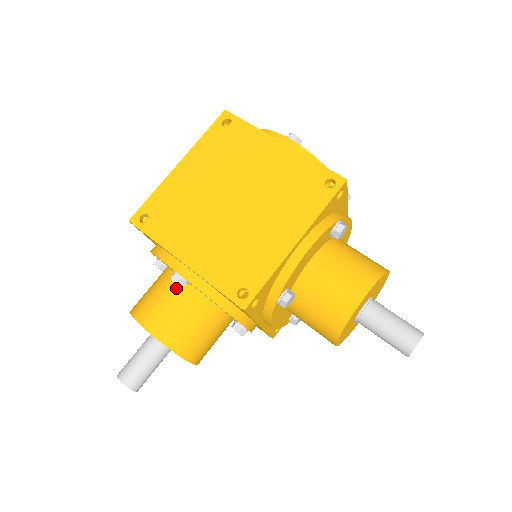
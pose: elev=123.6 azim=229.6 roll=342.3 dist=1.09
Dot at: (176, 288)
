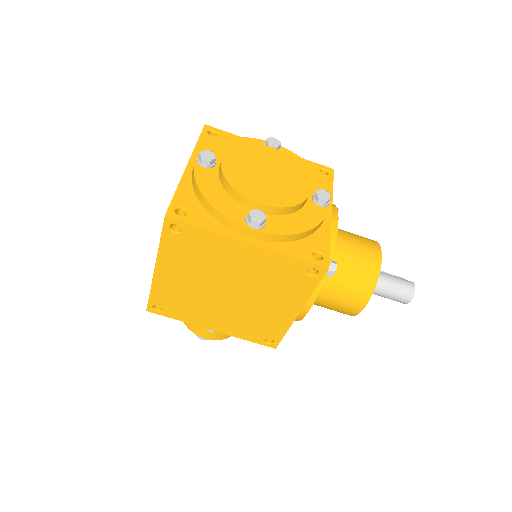
Dot at: occluded
